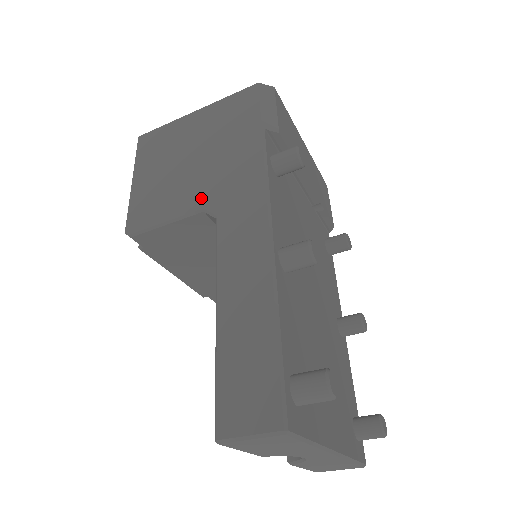
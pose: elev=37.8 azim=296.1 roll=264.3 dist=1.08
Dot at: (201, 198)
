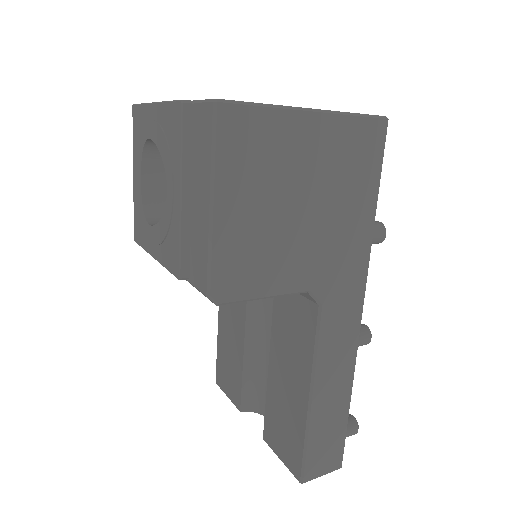
Dot at: (309, 276)
